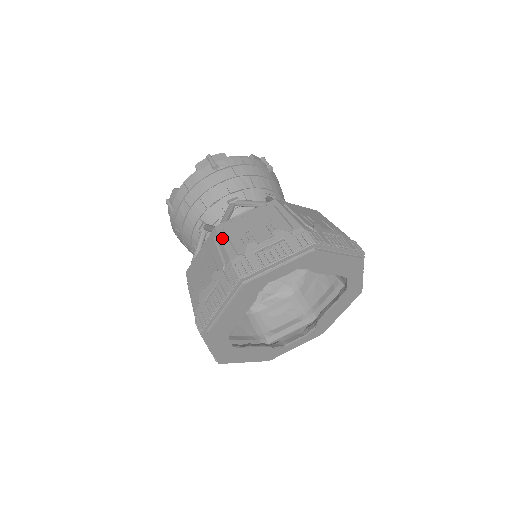
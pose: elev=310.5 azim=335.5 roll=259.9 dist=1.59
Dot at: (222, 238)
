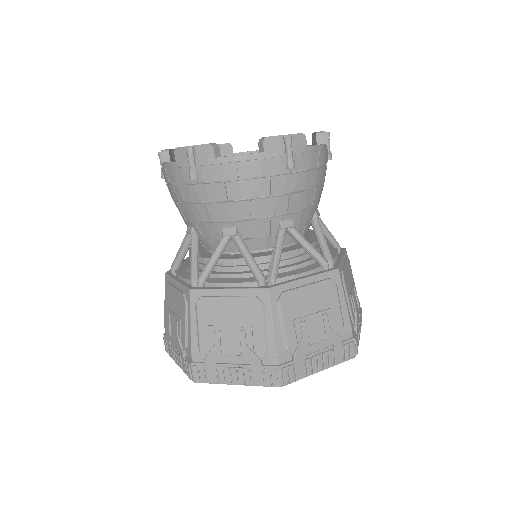
Dot at: (274, 315)
